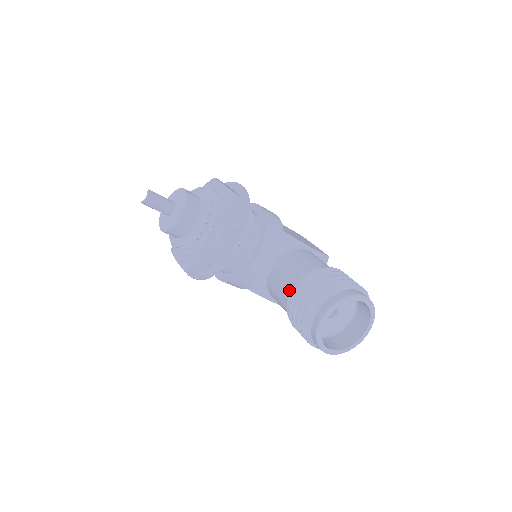
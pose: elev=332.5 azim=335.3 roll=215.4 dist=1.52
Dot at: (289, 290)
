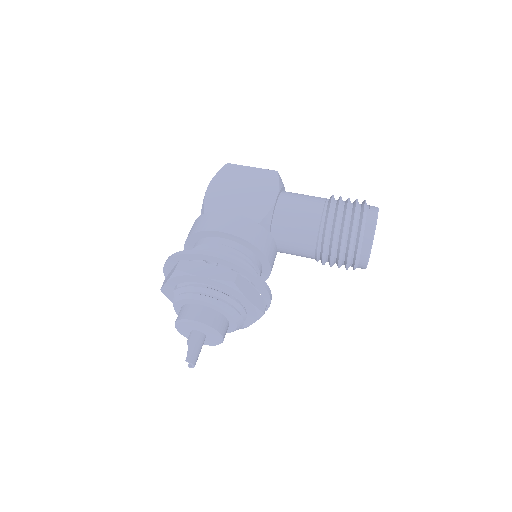
Dot at: (311, 256)
